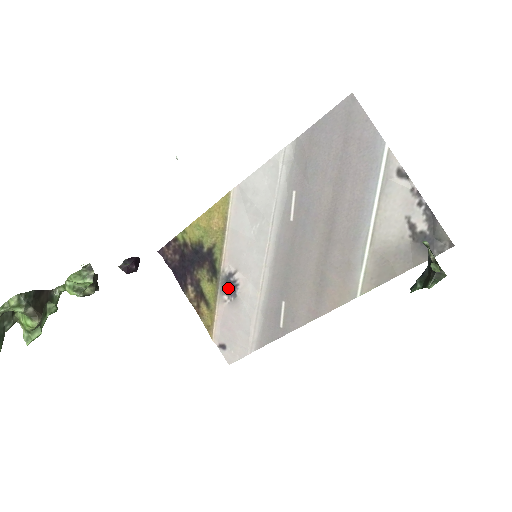
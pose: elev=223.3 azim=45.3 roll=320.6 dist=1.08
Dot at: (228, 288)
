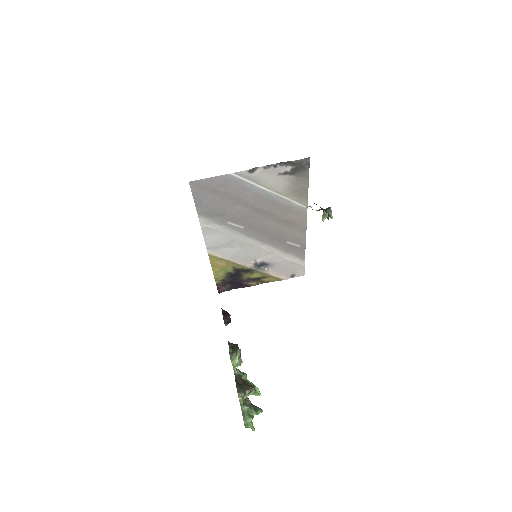
Dot at: (262, 266)
